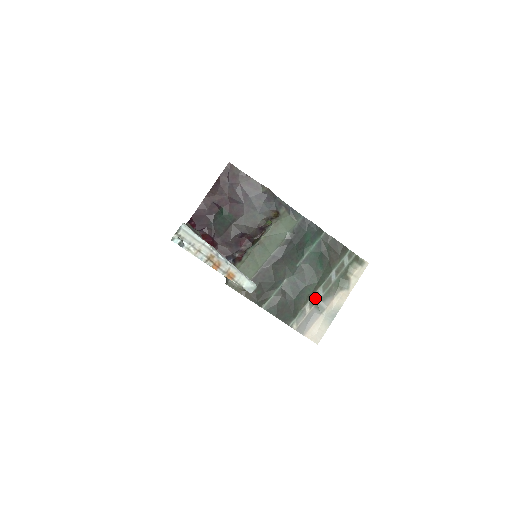
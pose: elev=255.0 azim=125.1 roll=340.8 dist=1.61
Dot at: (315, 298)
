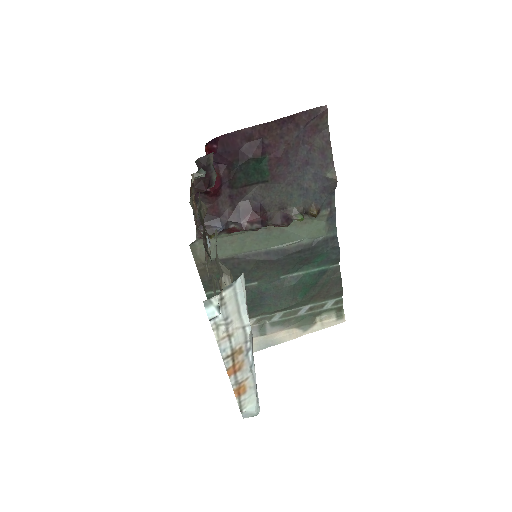
Dot at: (267, 318)
